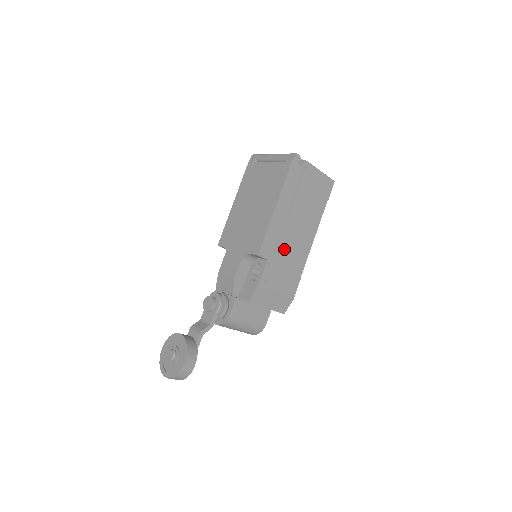
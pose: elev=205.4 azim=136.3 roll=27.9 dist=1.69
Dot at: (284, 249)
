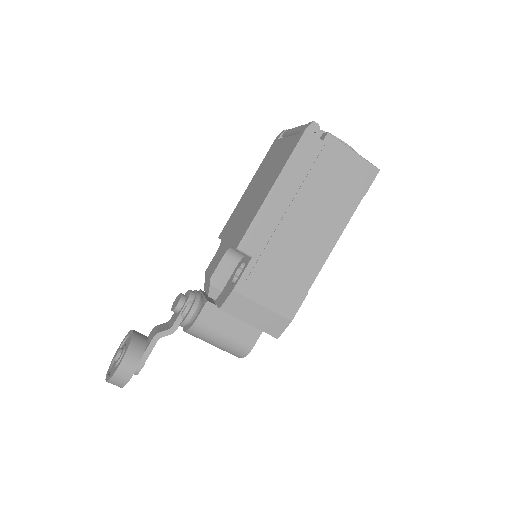
Dot at: (281, 249)
